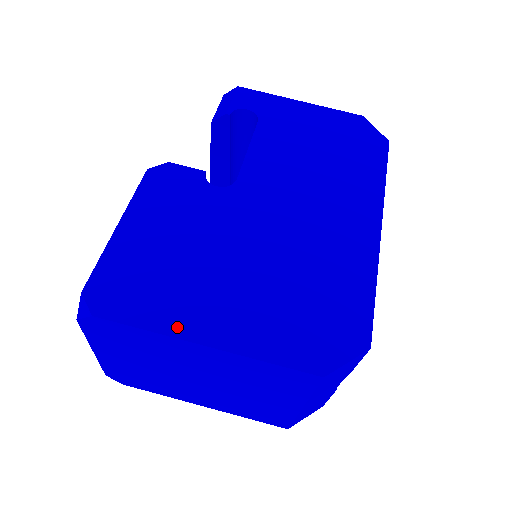
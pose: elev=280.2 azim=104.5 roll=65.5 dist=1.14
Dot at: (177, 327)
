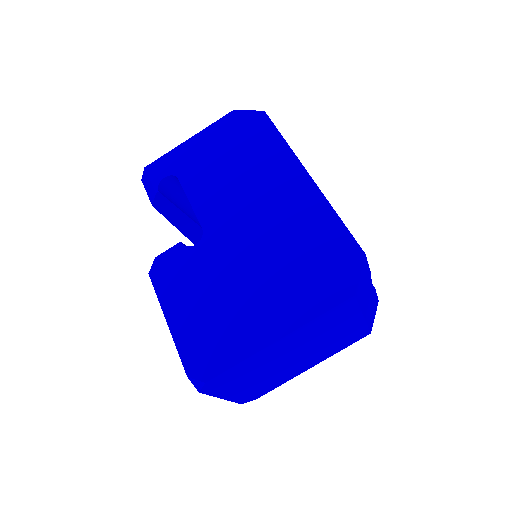
Dot at: (254, 345)
